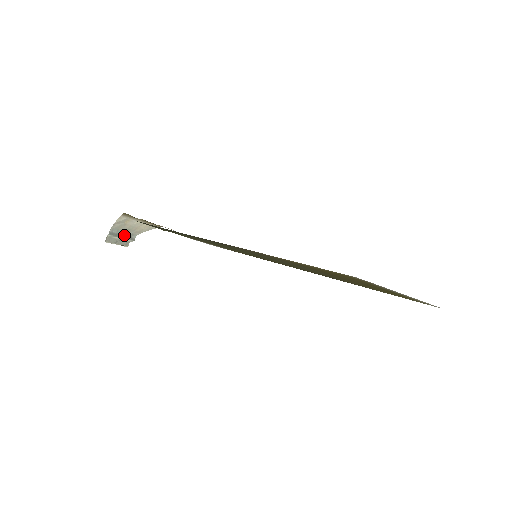
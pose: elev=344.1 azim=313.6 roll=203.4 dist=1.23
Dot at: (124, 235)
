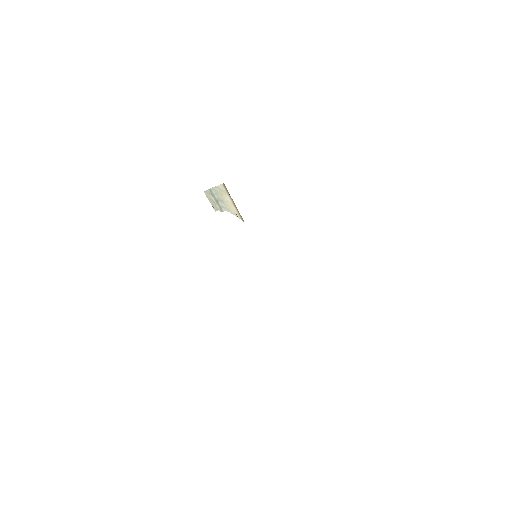
Dot at: (218, 201)
